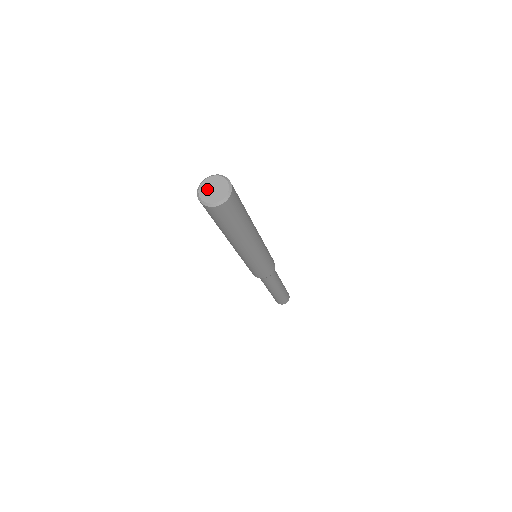
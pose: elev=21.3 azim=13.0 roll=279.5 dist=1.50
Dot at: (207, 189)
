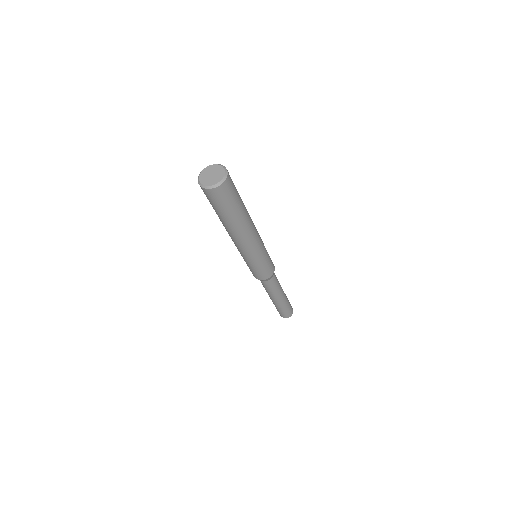
Dot at: (210, 171)
